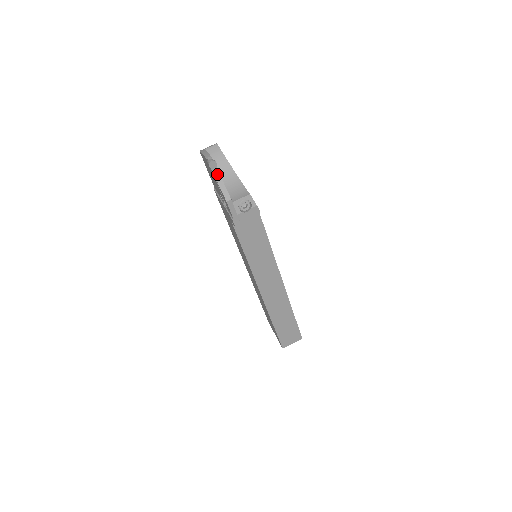
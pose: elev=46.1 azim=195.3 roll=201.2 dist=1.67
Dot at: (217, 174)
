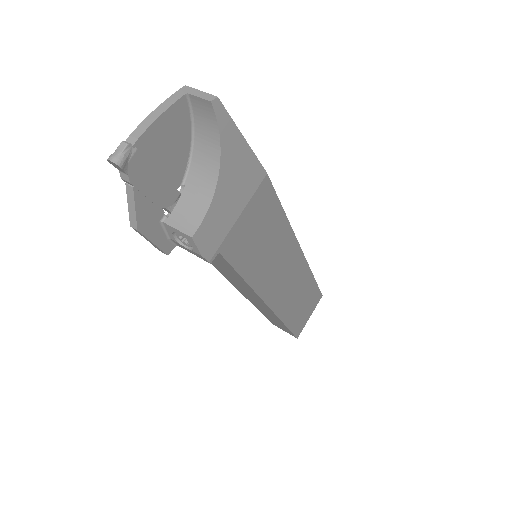
Dot at: (126, 180)
